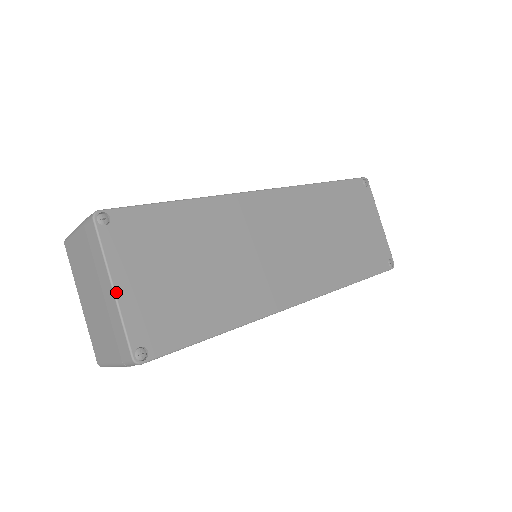
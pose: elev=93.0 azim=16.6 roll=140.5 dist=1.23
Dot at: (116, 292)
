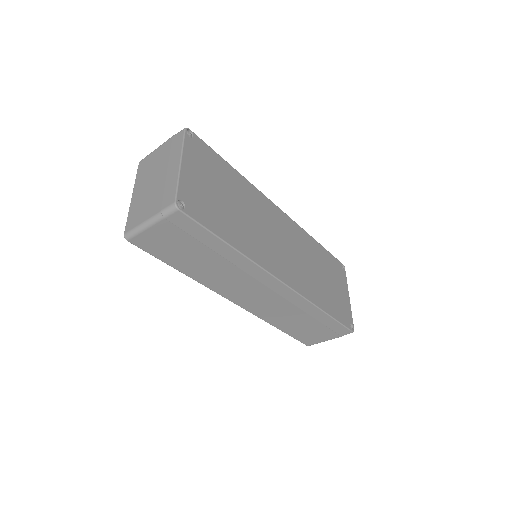
Dot at: (181, 166)
